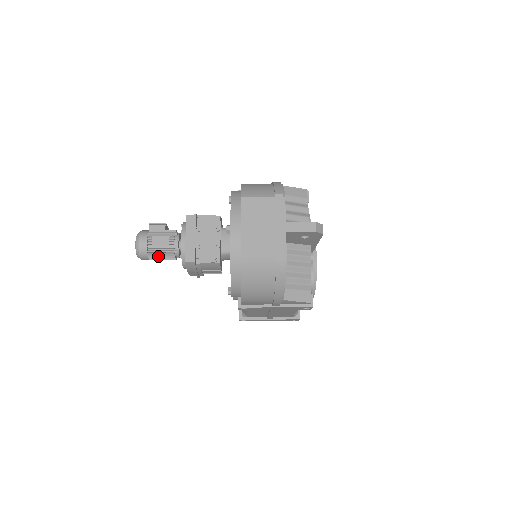
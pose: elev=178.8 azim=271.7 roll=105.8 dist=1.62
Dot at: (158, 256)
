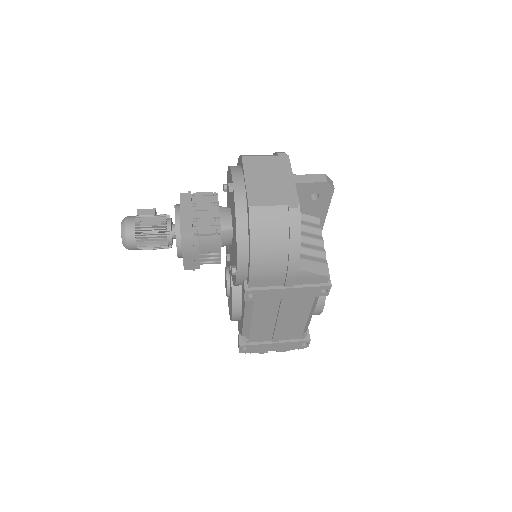
Dot at: (147, 240)
